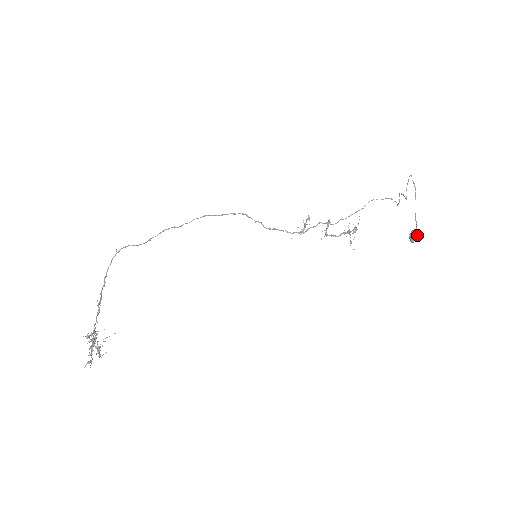
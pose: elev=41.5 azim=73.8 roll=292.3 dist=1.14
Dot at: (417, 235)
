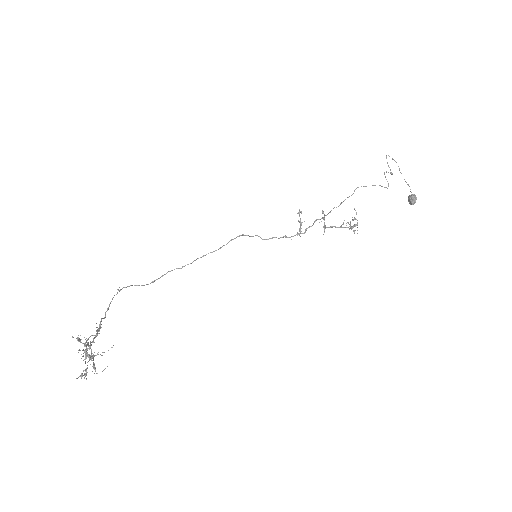
Dot at: (415, 197)
